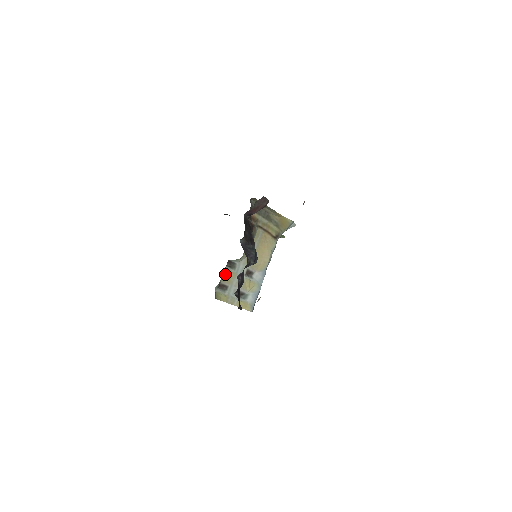
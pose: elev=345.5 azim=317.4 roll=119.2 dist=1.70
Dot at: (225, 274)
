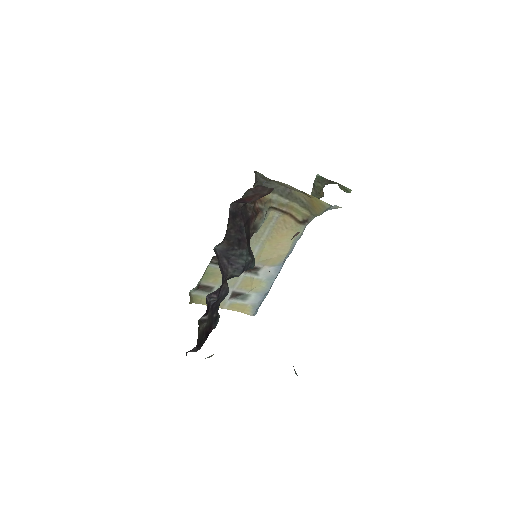
Dot at: (208, 273)
